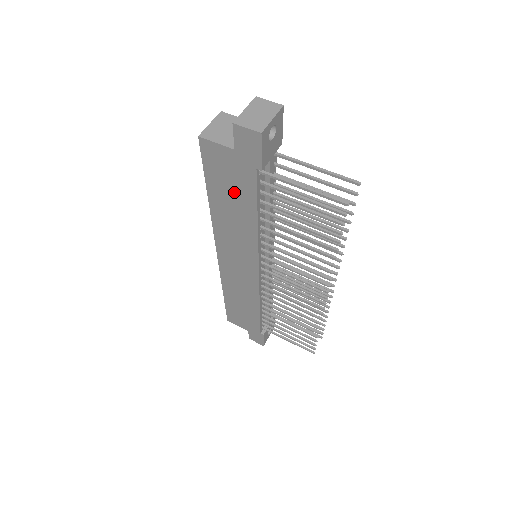
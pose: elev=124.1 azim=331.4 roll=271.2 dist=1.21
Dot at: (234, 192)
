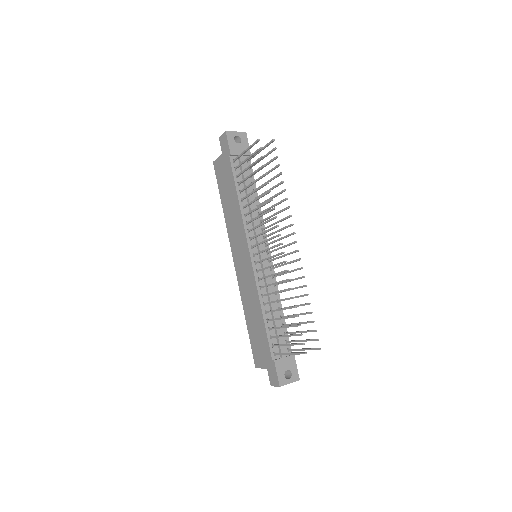
Dot at: (228, 186)
